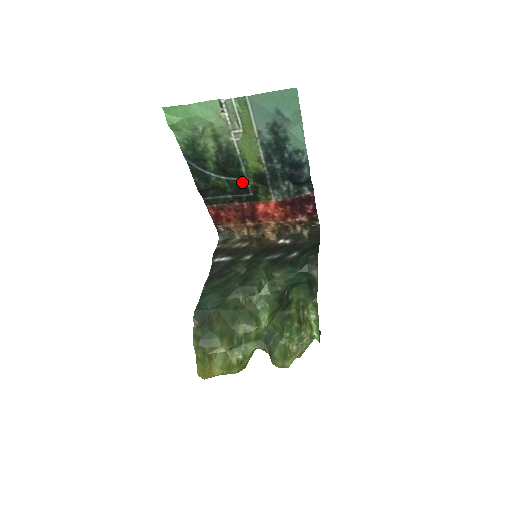
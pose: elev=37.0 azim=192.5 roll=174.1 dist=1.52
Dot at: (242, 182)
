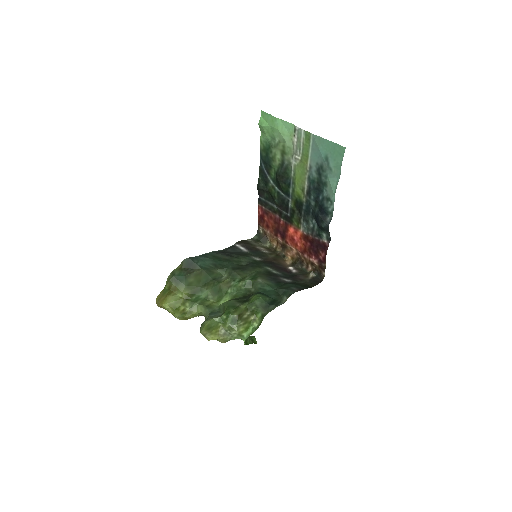
Dot at: (287, 200)
